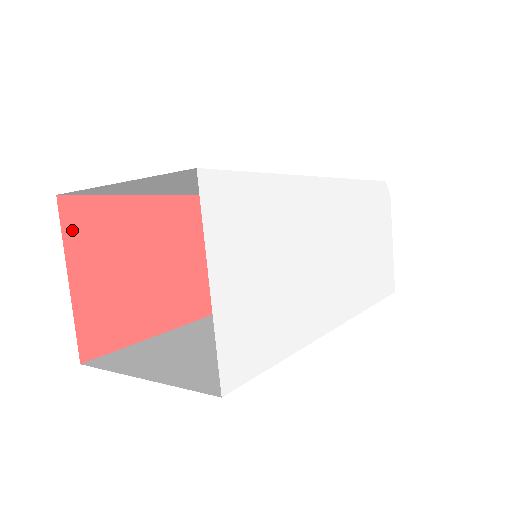
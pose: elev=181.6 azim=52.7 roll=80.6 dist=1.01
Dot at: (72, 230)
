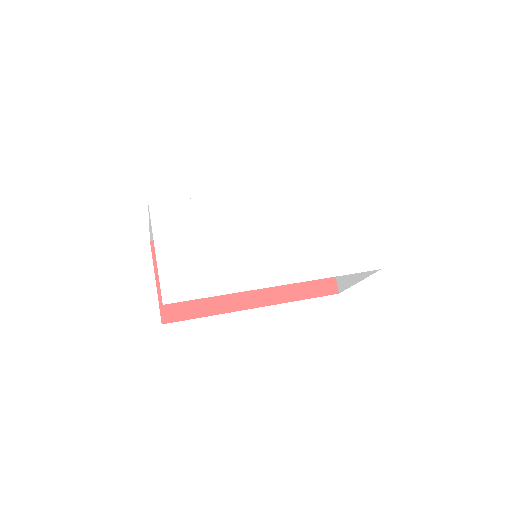
Dot at: occluded
